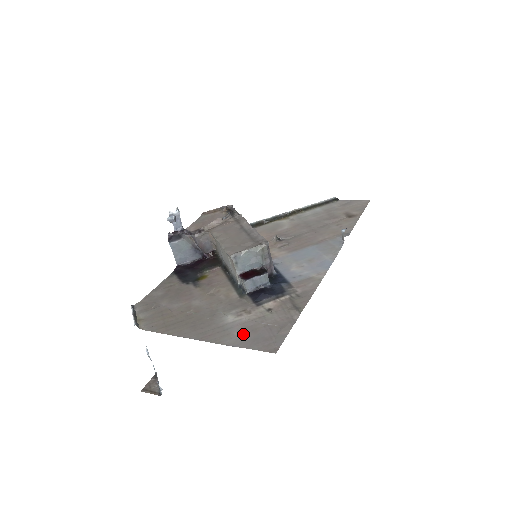
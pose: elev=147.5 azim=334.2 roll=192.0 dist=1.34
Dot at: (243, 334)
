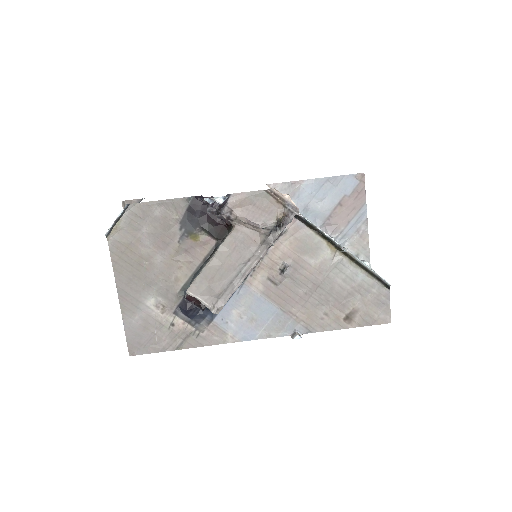
Dot at: (138, 323)
